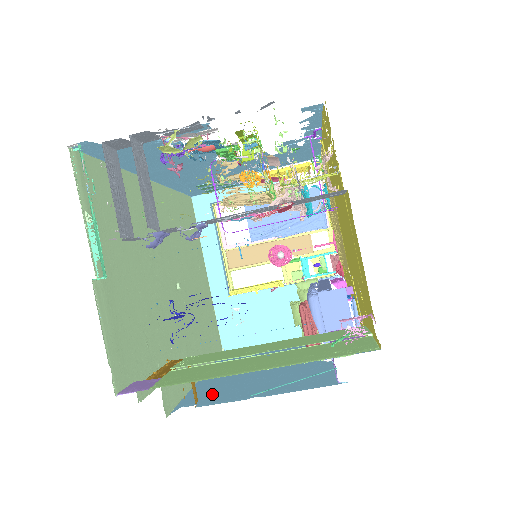
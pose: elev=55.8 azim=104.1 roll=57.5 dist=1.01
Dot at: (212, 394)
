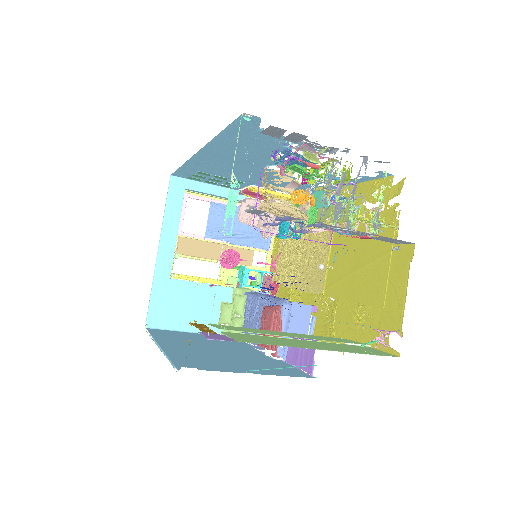
Dot at: (199, 362)
